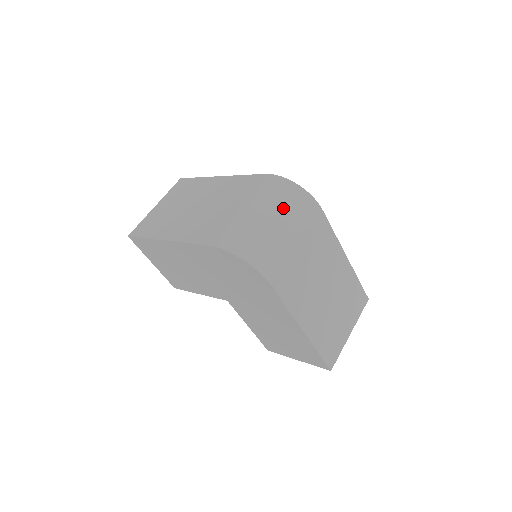
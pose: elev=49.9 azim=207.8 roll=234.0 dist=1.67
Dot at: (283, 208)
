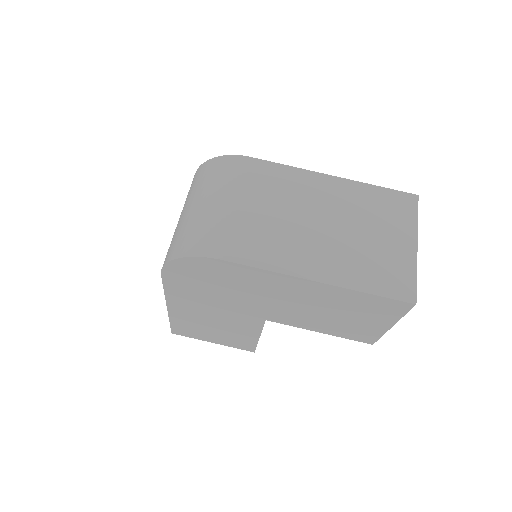
Dot at: (202, 188)
